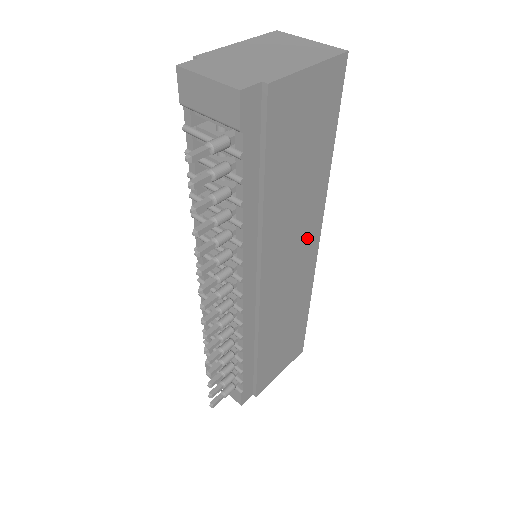
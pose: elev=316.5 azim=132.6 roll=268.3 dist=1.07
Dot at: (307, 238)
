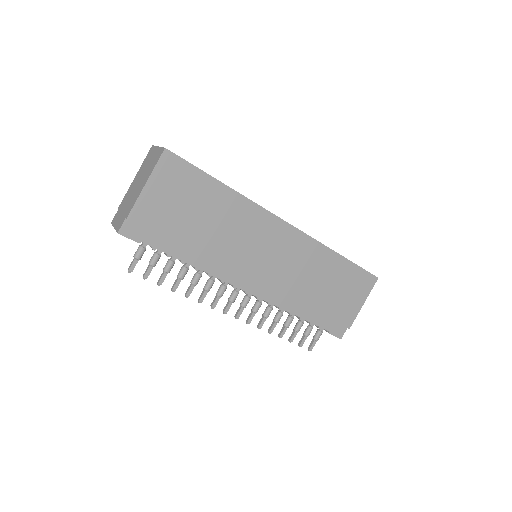
Dot at: (268, 231)
